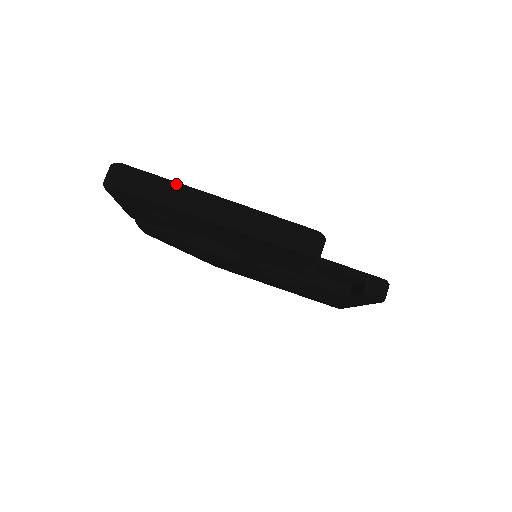
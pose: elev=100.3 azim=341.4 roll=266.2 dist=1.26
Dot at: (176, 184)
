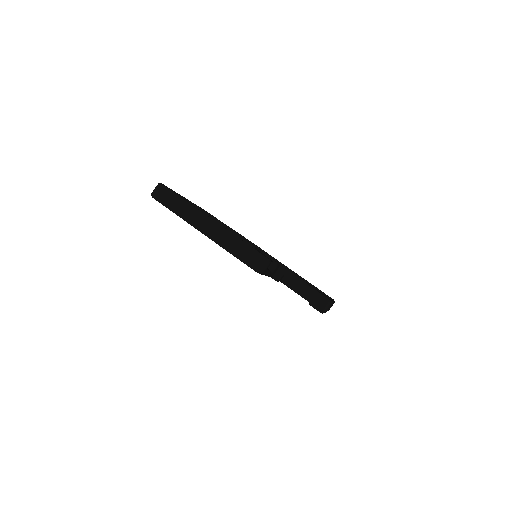
Dot at: (189, 205)
